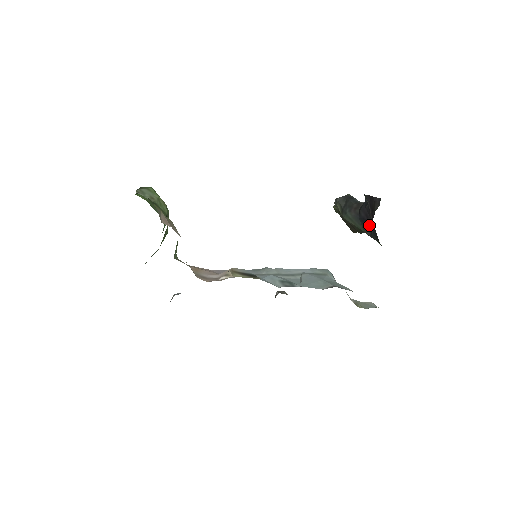
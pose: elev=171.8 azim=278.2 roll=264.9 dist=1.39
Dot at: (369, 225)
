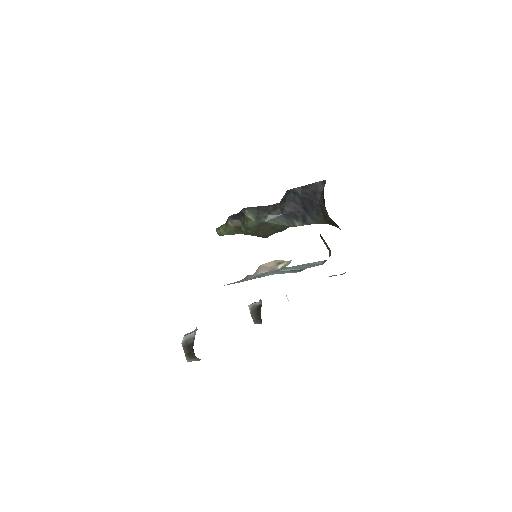
Dot at: (299, 215)
